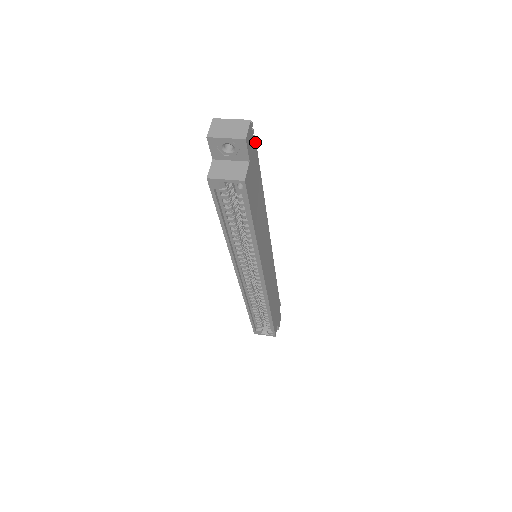
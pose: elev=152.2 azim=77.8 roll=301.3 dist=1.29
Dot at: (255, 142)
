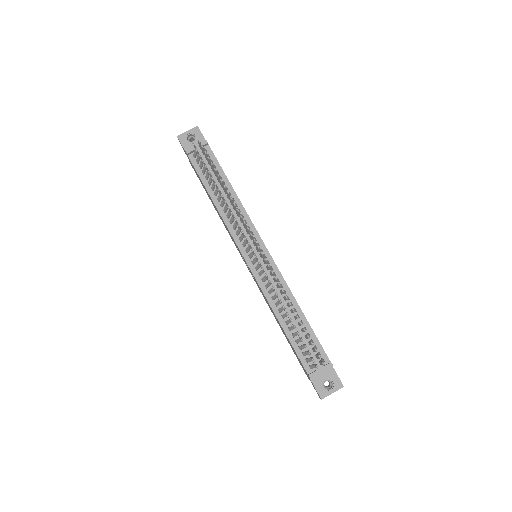
Dot at: (332, 366)
